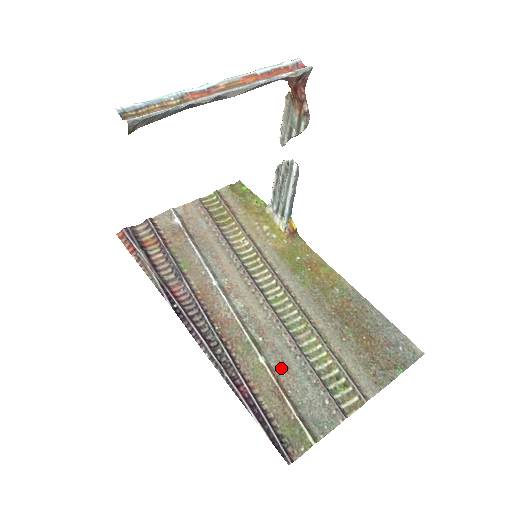
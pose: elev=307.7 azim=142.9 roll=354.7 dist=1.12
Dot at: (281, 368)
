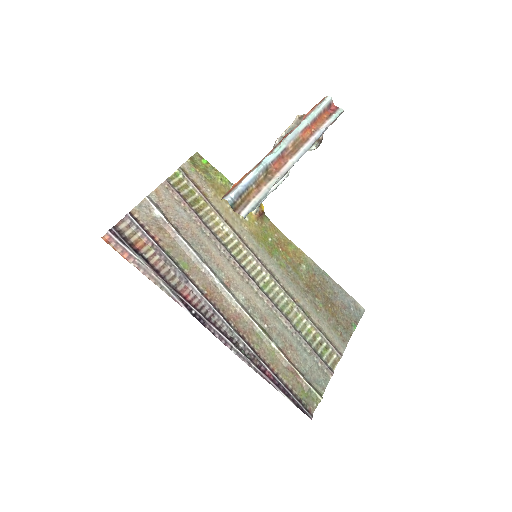
Dot at: (287, 347)
